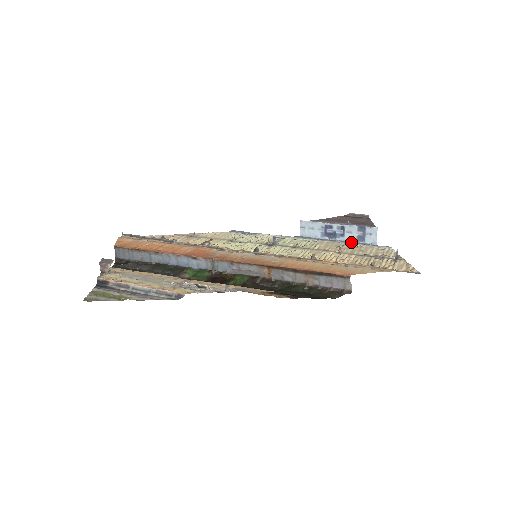
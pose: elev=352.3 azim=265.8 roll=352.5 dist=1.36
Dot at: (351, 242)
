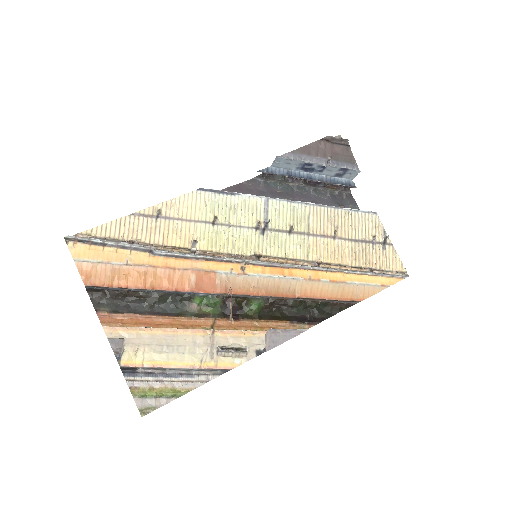
Dot at: (328, 178)
